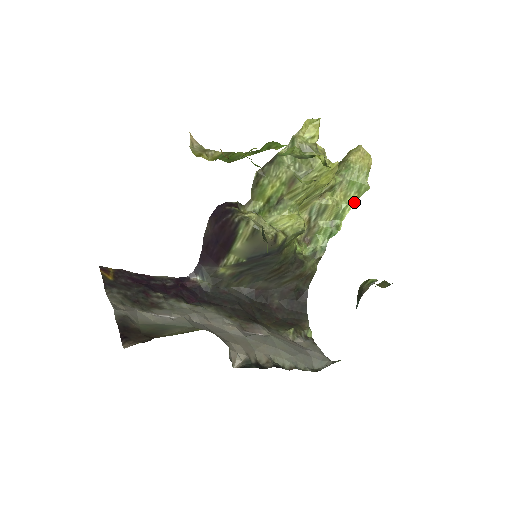
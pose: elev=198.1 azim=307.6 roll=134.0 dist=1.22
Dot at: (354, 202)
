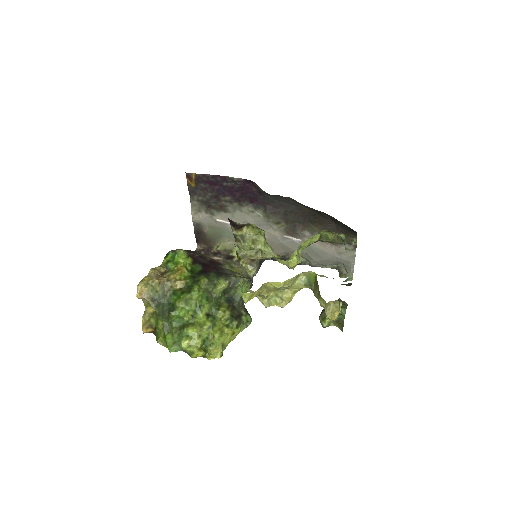
Dot at: occluded
